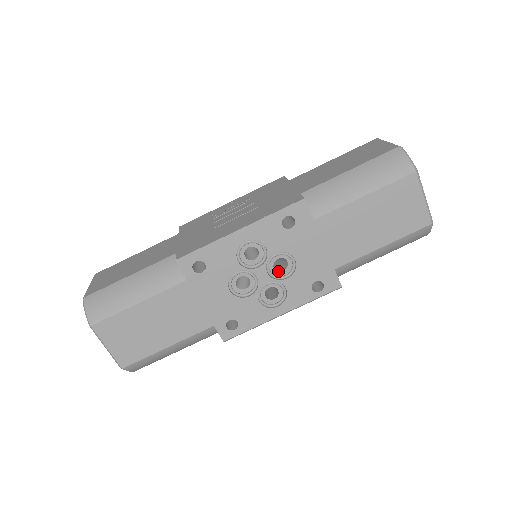
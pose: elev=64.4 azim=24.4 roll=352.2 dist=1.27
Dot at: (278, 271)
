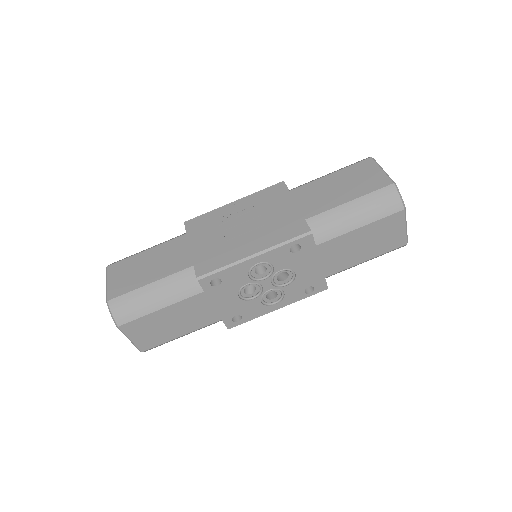
Dot at: (279, 280)
